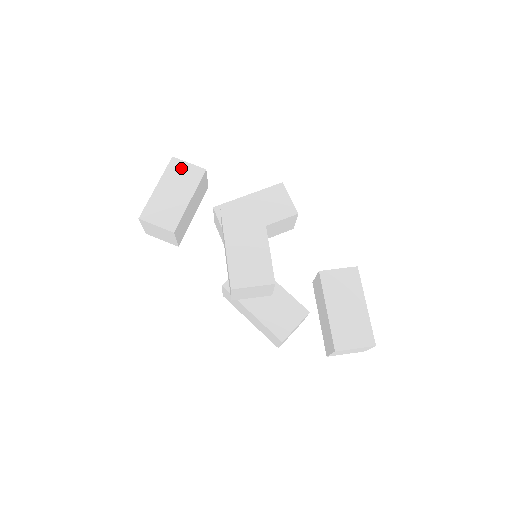
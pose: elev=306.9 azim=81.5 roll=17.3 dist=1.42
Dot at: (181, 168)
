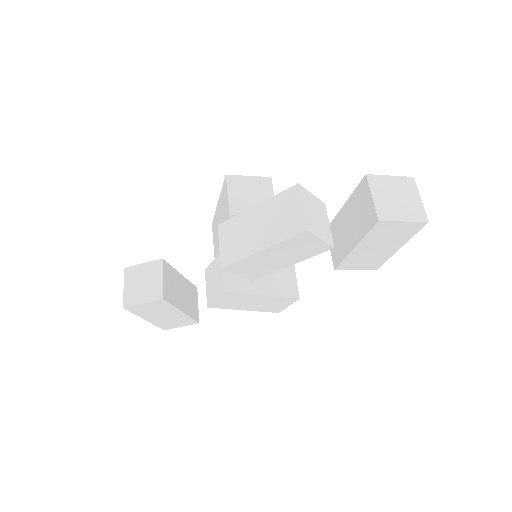
Dot at: occluded
